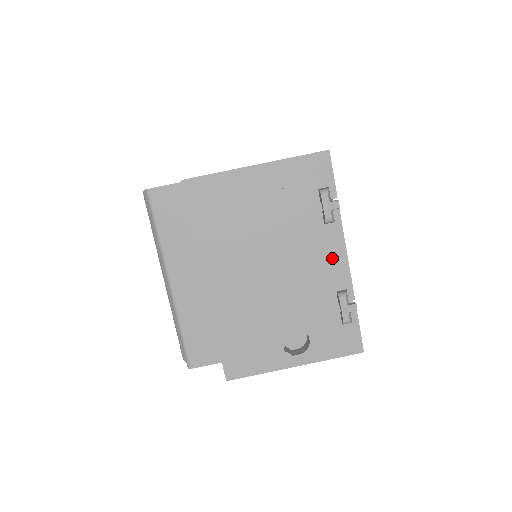
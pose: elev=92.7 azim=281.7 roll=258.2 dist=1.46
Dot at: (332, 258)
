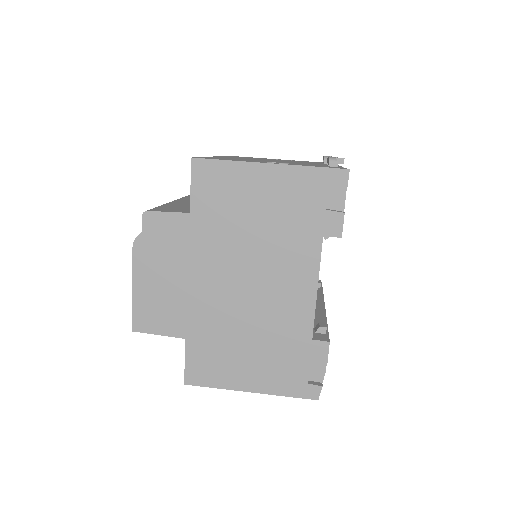
Dot at: occluded
